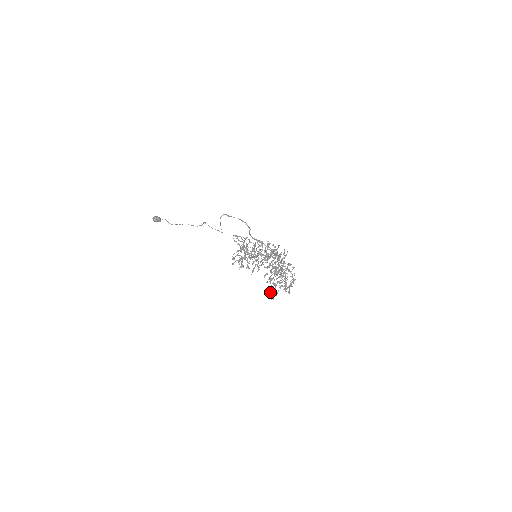
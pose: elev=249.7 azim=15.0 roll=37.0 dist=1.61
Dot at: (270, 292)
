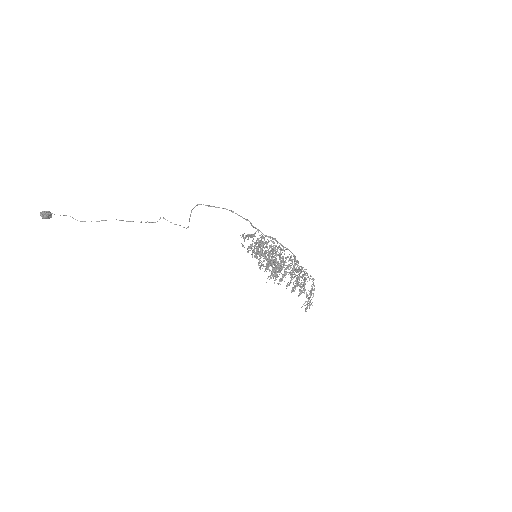
Dot at: (311, 304)
